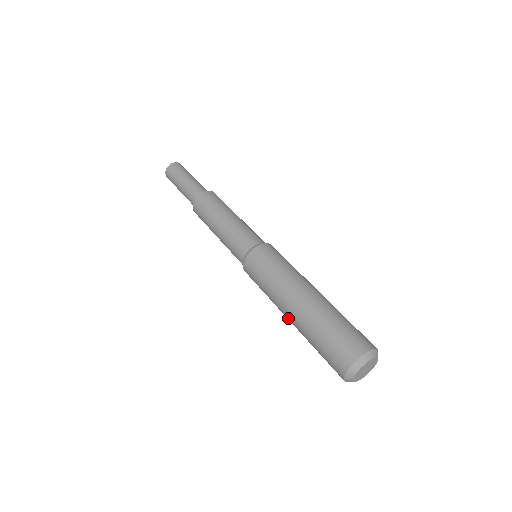
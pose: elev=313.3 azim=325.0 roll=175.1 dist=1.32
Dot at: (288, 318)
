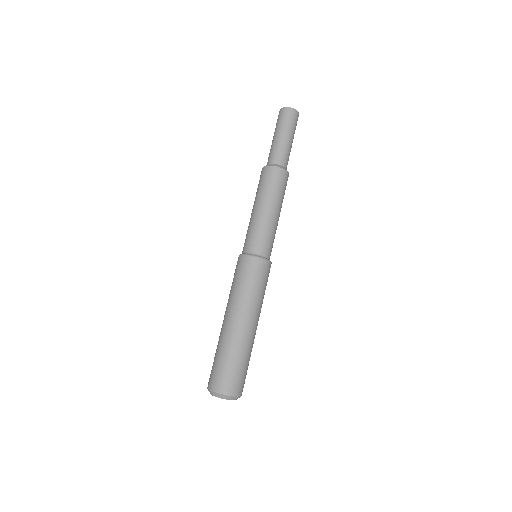
Dot at: occluded
